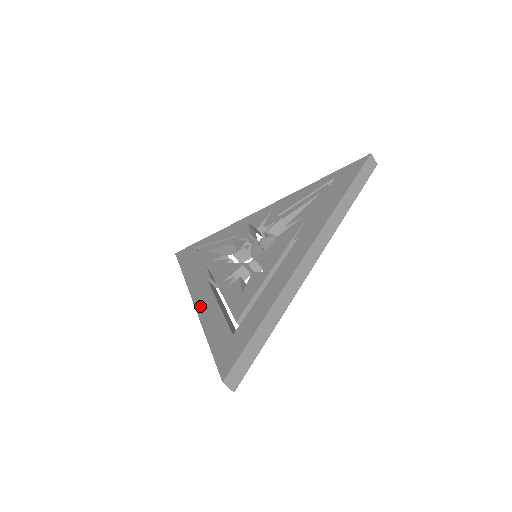
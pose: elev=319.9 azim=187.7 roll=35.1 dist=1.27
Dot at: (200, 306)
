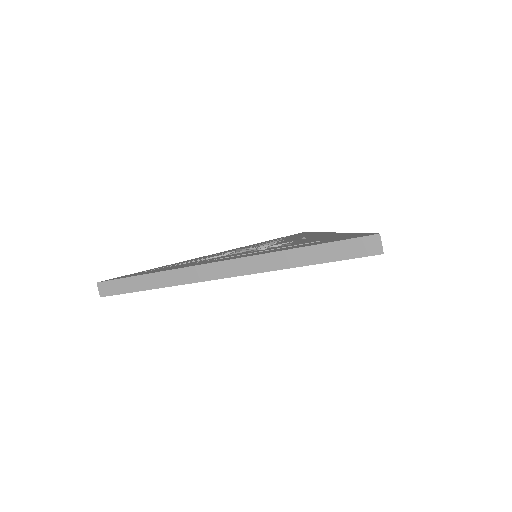
Dot at: (240, 256)
